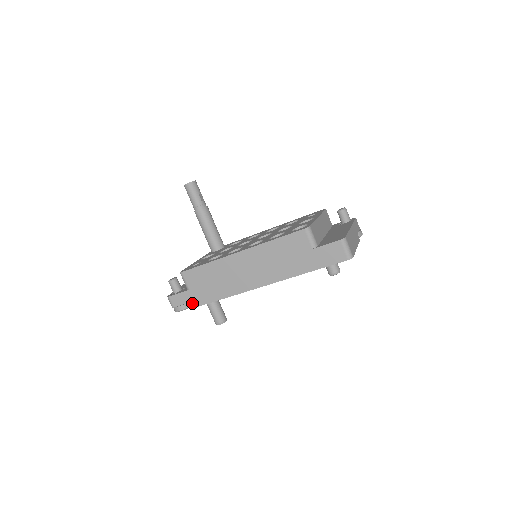
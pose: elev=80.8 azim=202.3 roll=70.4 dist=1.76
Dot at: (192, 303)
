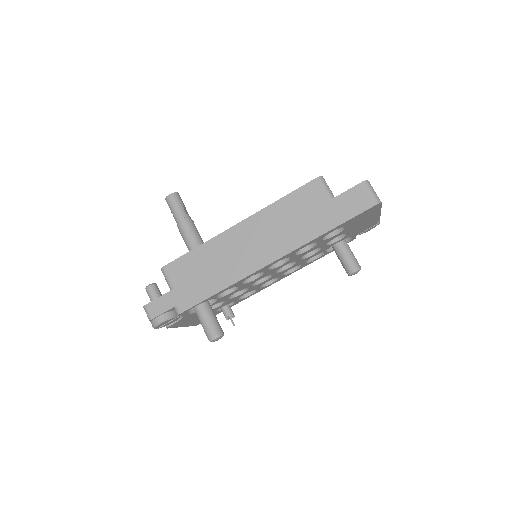
Dot at: (177, 307)
